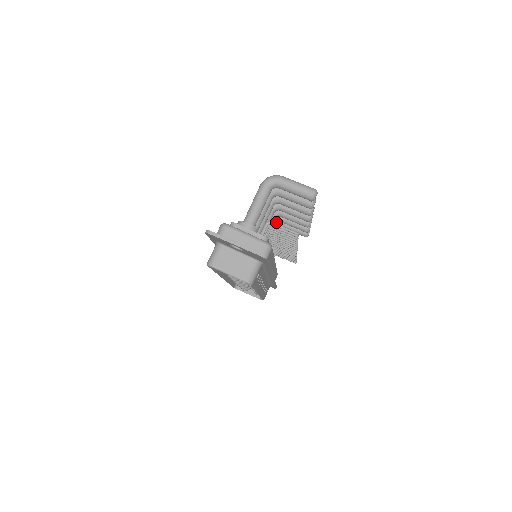
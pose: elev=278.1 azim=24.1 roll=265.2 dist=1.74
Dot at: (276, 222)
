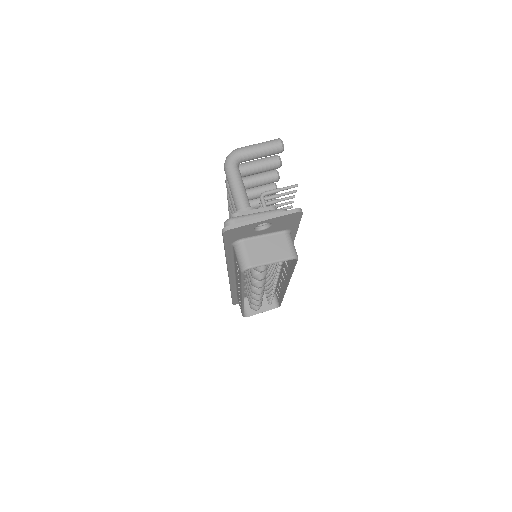
Dot at: occluded
